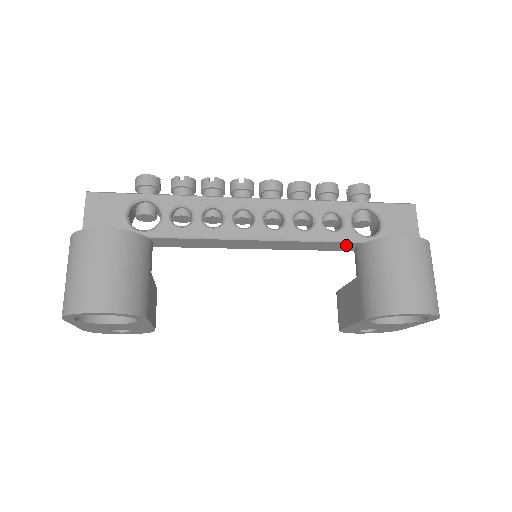
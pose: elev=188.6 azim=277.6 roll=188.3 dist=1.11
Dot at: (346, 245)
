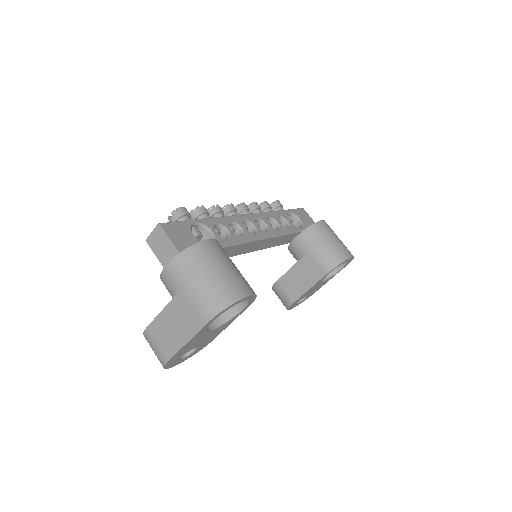
Dot at: (293, 236)
